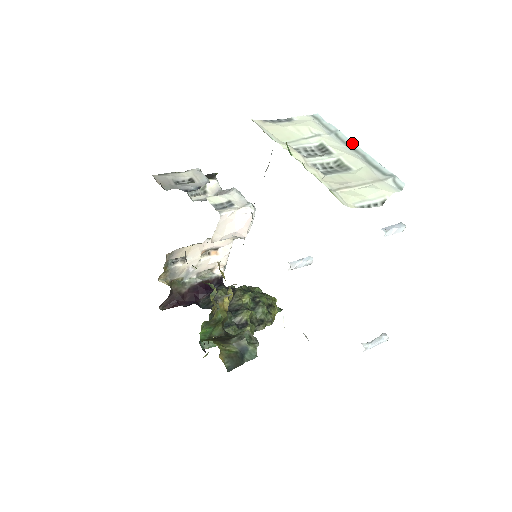
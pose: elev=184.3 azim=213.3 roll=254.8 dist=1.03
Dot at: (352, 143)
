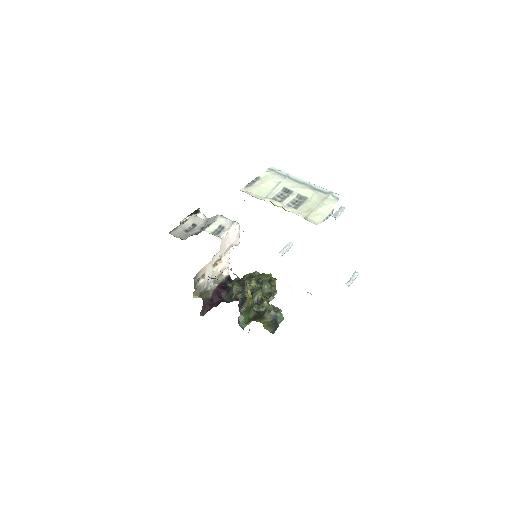
Dot at: (300, 179)
